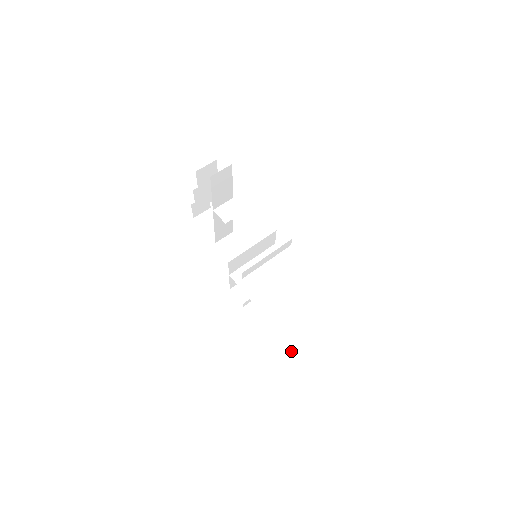
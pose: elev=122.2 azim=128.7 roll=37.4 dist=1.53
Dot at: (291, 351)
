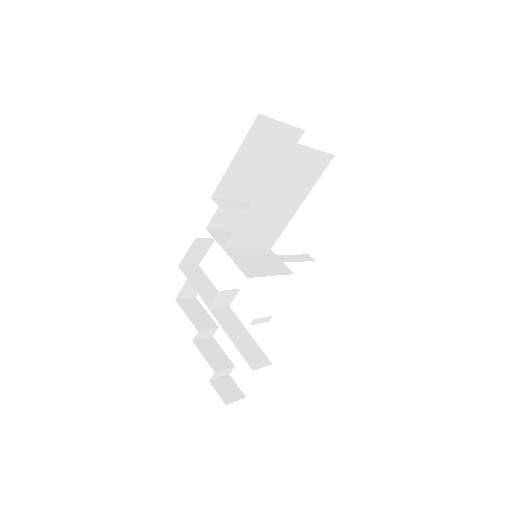
Dot at: occluded
